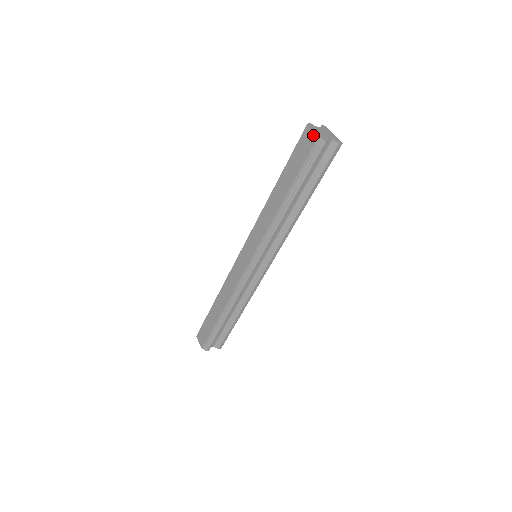
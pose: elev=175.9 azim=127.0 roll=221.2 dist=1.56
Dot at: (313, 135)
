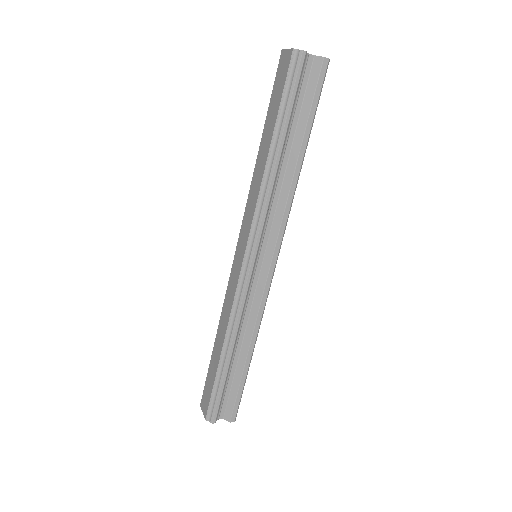
Dot at: (288, 52)
